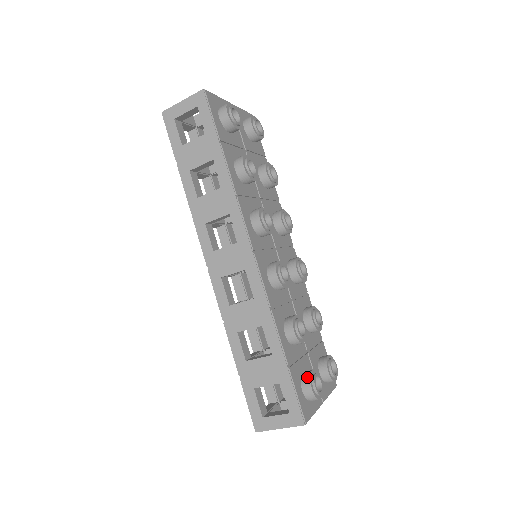
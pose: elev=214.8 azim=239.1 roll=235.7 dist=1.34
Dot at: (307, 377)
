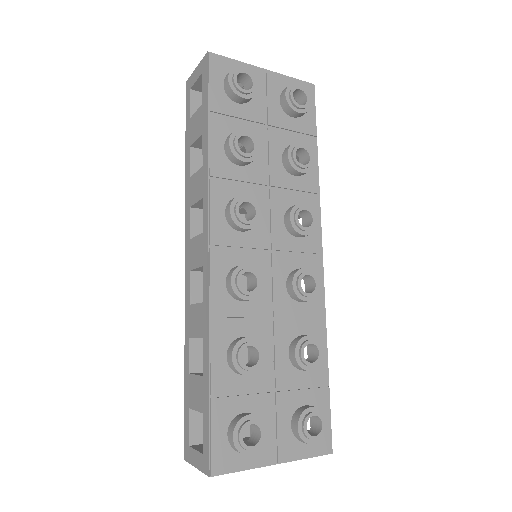
Dot at: (236, 419)
